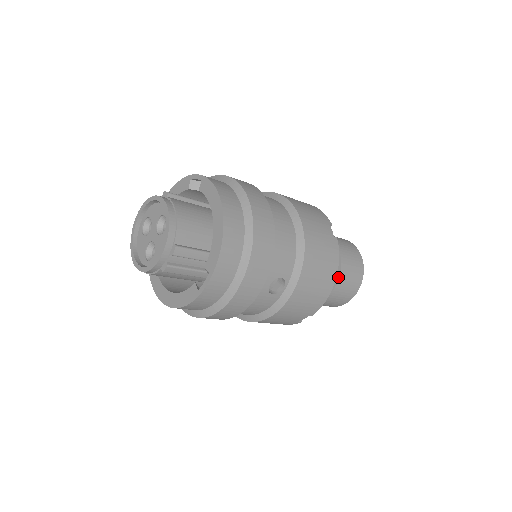
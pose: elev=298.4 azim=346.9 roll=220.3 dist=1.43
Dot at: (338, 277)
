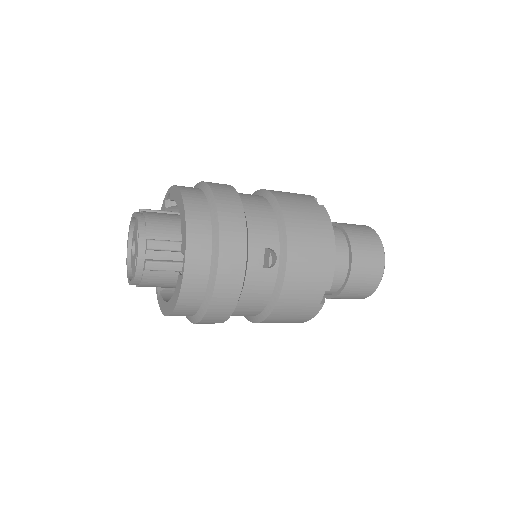
Dot at: (350, 251)
